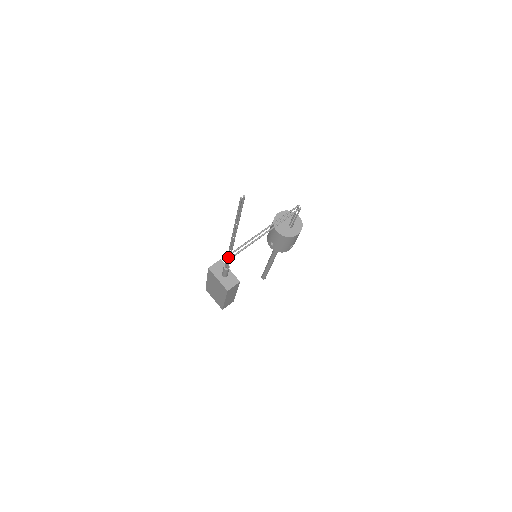
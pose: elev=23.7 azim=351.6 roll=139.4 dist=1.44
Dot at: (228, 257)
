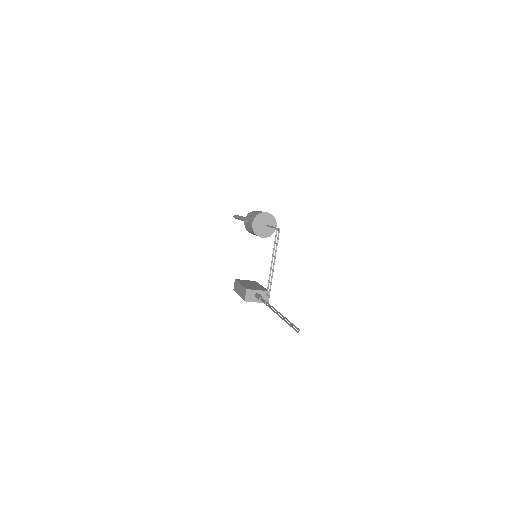
Dot at: occluded
